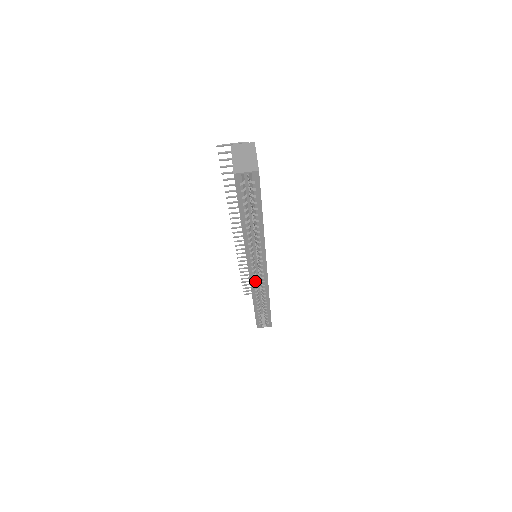
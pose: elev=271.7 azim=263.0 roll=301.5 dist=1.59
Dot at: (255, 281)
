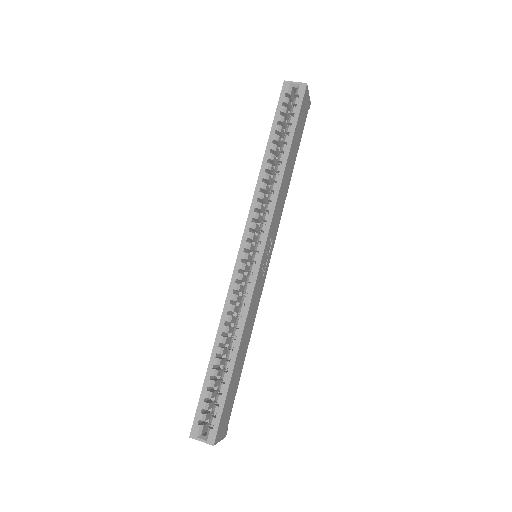
Dot at: (239, 279)
